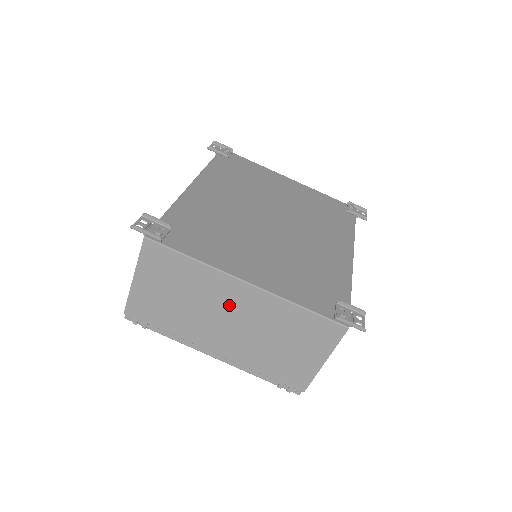
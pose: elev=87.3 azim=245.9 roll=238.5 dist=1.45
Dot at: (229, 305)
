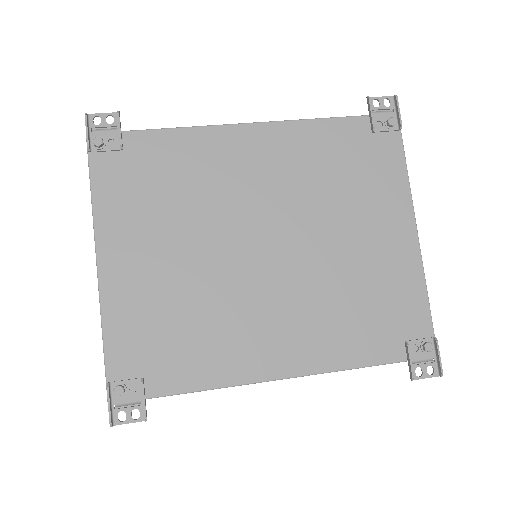
Dot at: occluded
